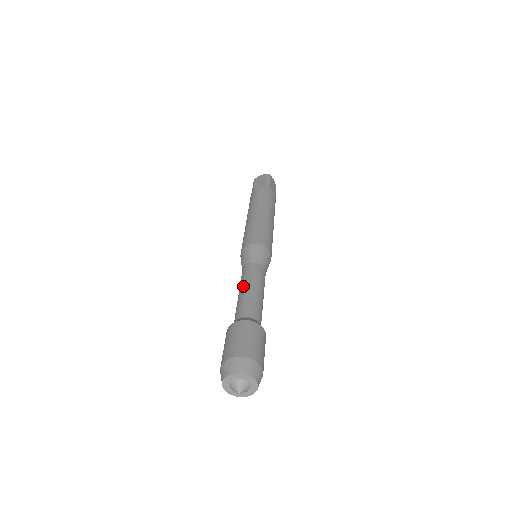
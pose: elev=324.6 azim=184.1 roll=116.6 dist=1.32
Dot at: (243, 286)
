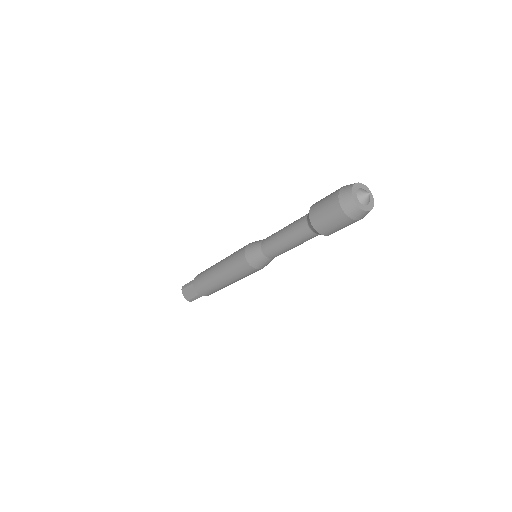
Dot at: occluded
